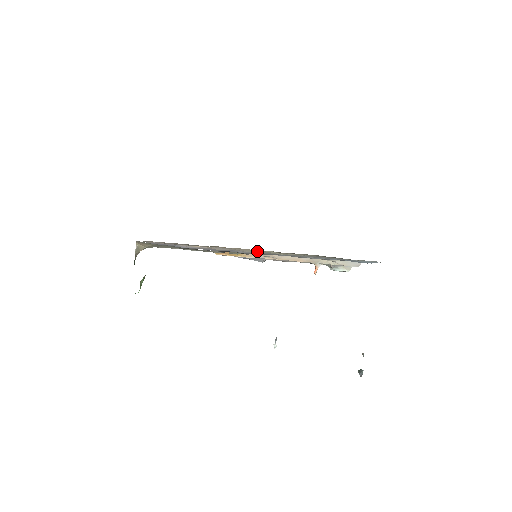
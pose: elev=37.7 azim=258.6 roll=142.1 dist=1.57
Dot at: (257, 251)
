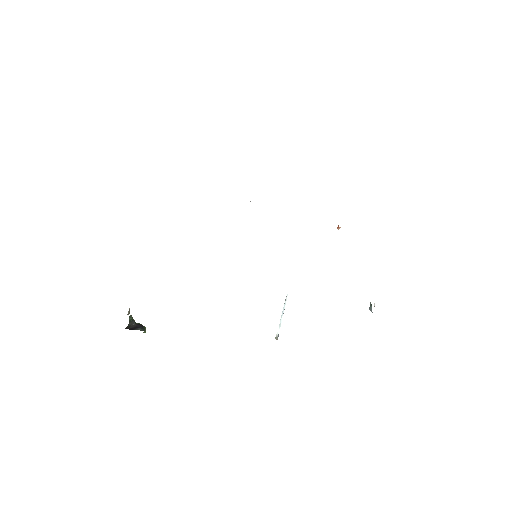
Dot at: occluded
